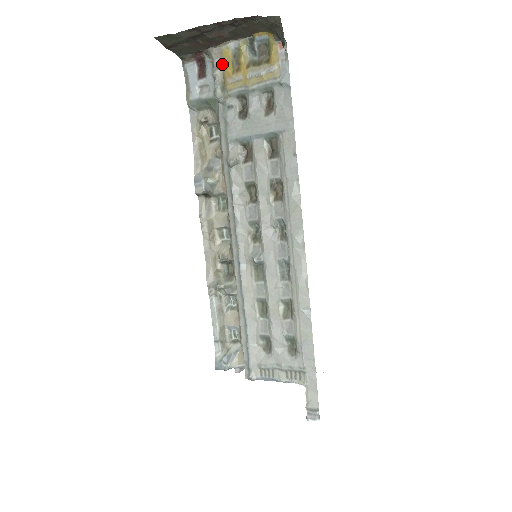
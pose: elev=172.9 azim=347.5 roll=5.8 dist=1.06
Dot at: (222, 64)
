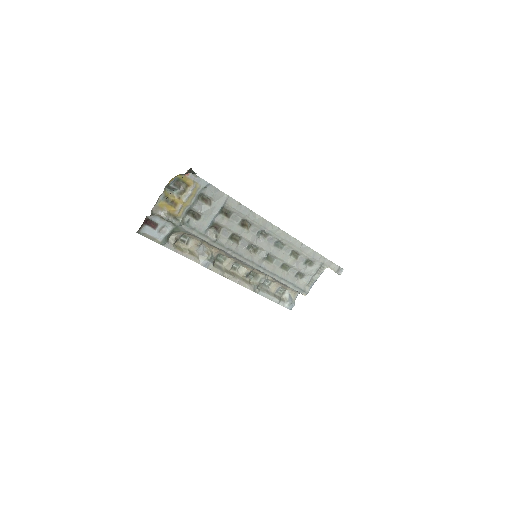
Dot at: (164, 211)
